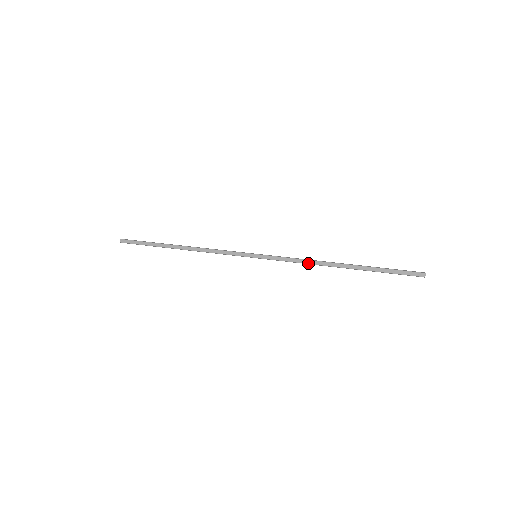
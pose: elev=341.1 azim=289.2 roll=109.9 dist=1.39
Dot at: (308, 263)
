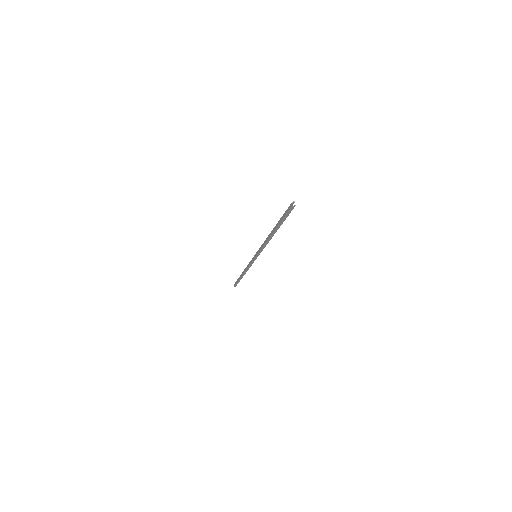
Dot at: (265, 243)
